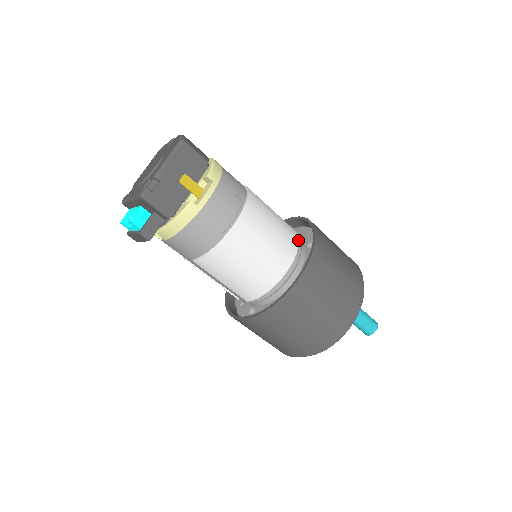
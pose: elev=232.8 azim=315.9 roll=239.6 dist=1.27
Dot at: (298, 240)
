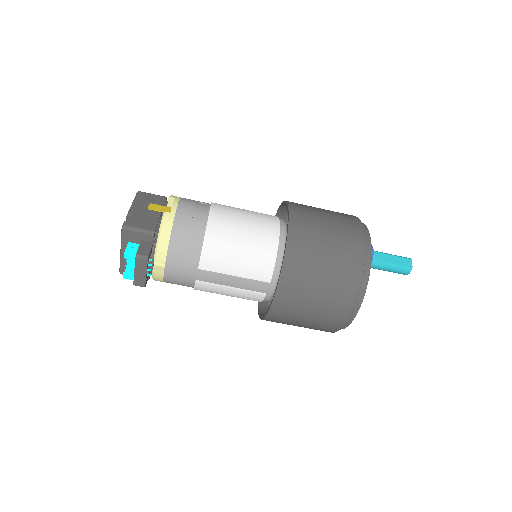
Dot at: occluded
